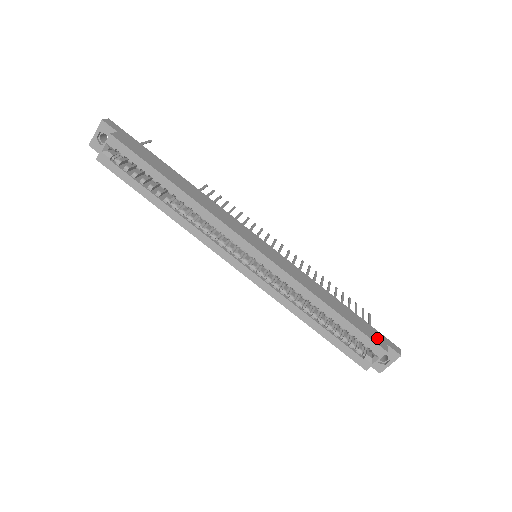
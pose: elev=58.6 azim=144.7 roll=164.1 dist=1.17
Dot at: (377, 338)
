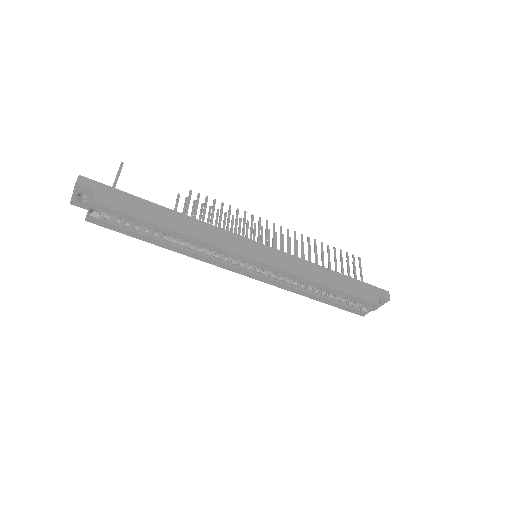
Dot at: (370, 294)
